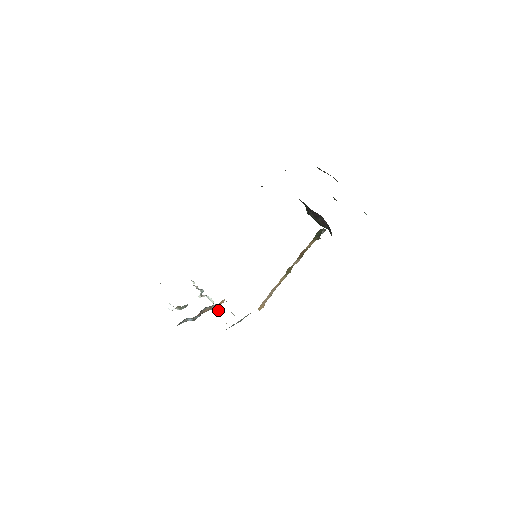
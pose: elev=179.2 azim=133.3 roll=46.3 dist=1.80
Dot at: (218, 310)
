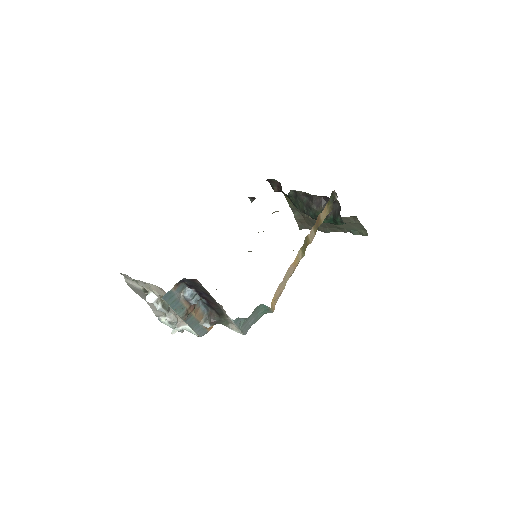
Dot at: (212, 319)
